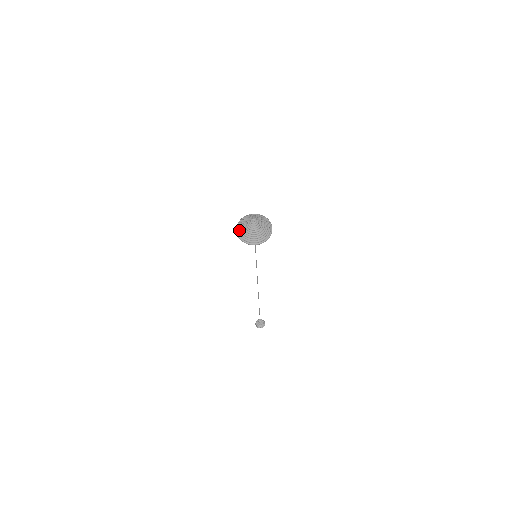
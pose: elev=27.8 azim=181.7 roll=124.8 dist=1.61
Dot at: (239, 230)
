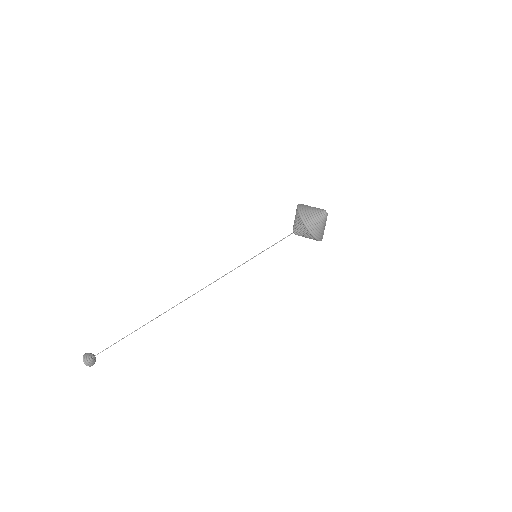
Dot at: (305, 213)
